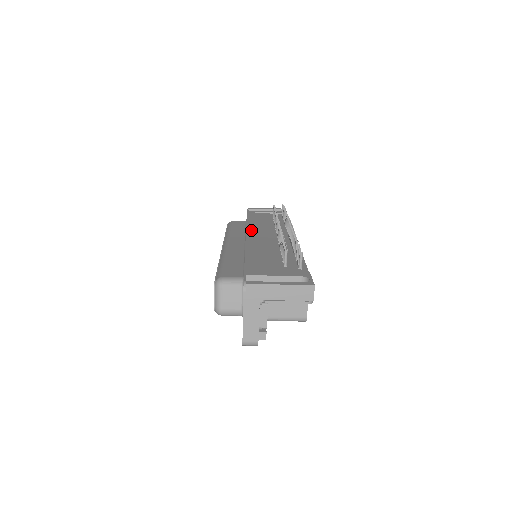
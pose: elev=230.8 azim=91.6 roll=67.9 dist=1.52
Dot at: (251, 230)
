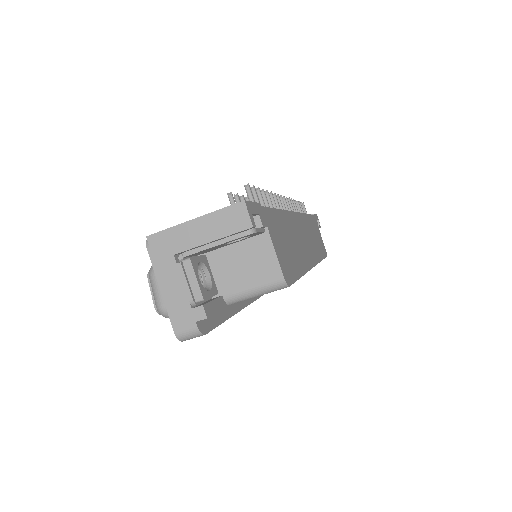
Dot at: occluded
